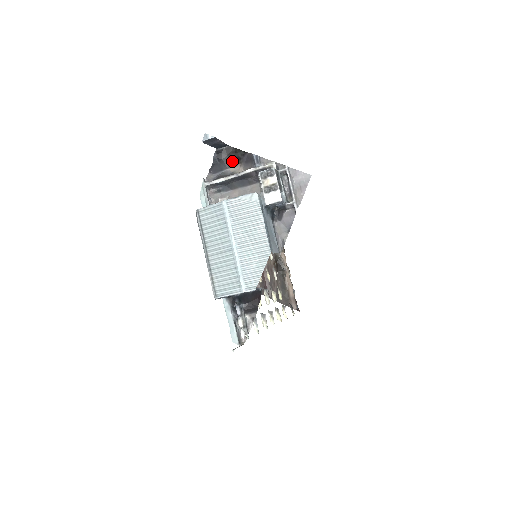
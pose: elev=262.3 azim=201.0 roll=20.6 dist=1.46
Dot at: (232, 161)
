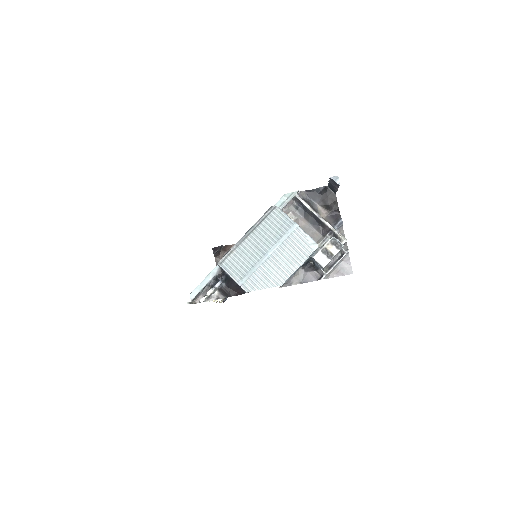
Dot at: (326, 204)
